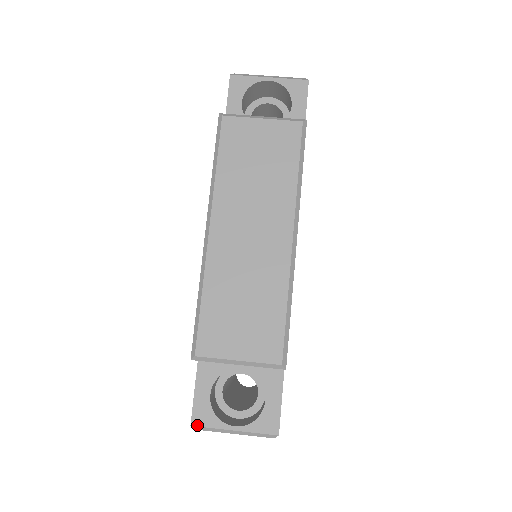
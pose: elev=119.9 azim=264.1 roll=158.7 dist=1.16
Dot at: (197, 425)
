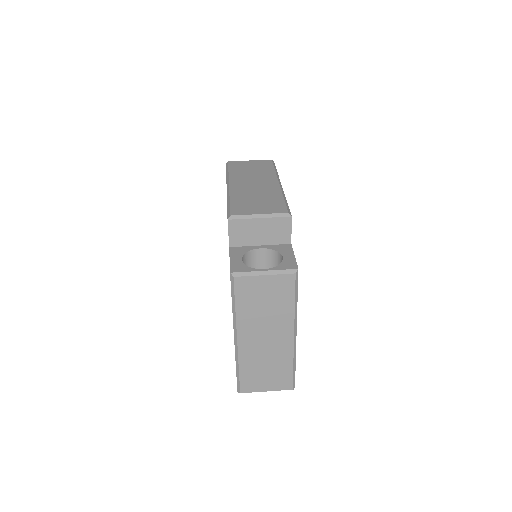
Dot at: (235, 272)
